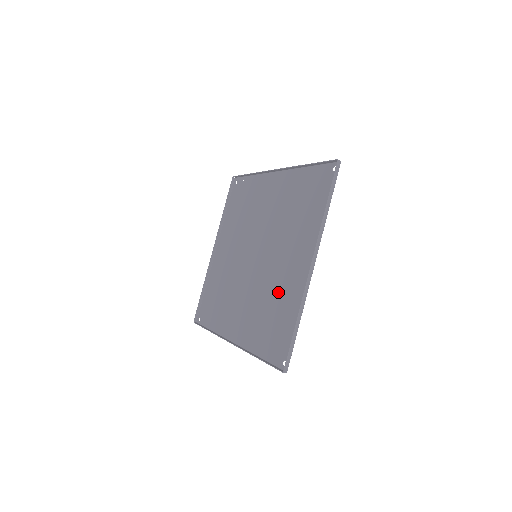
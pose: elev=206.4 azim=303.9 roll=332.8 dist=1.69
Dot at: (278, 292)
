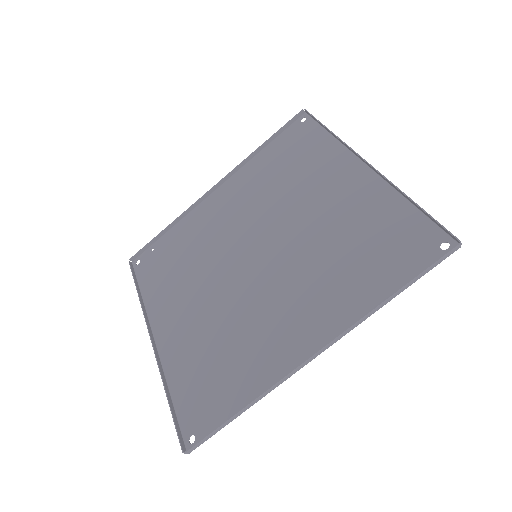
Dot at: (340, 228)
